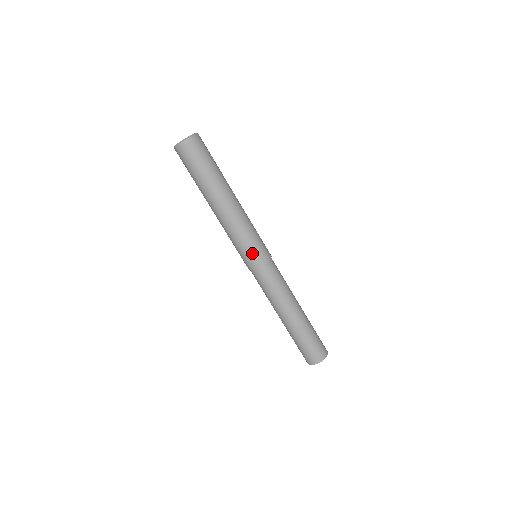
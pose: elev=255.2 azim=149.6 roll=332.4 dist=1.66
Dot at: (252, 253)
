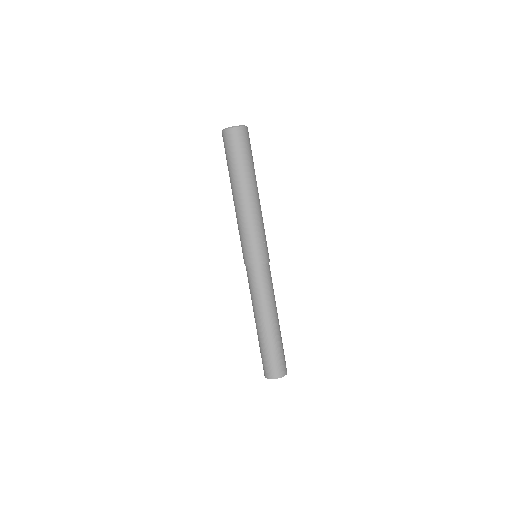
Dot at: (263, 249)
